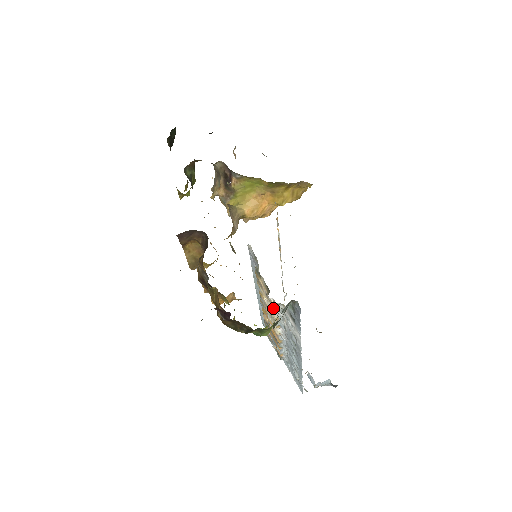
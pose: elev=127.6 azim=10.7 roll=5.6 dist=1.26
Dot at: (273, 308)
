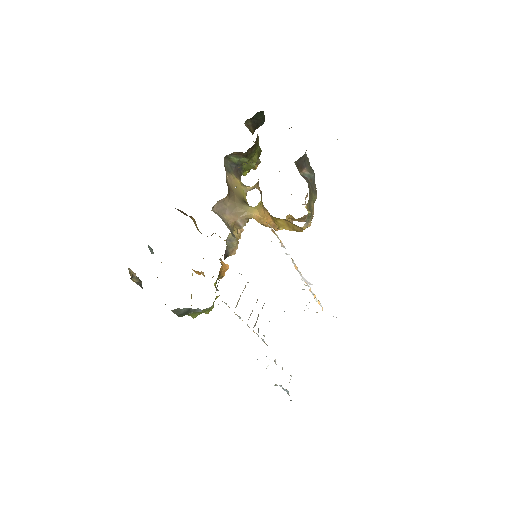
Dot at: occluded
